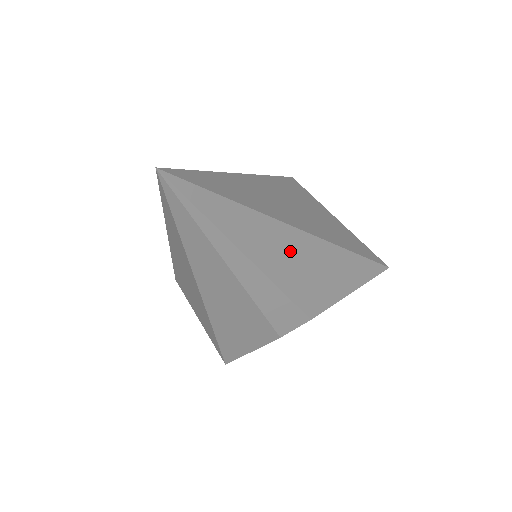
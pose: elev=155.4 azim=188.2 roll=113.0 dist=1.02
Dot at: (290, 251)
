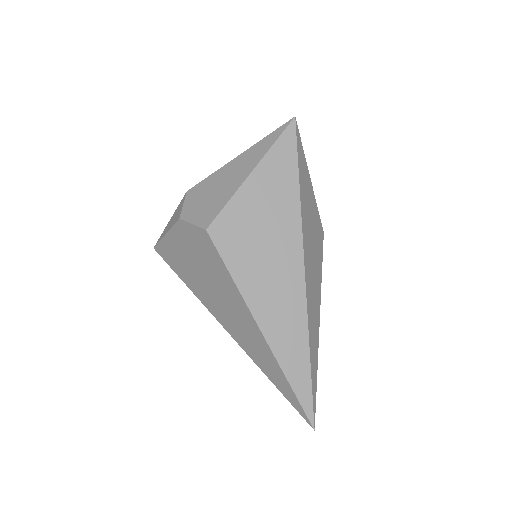
Dot at: (312, 286)
